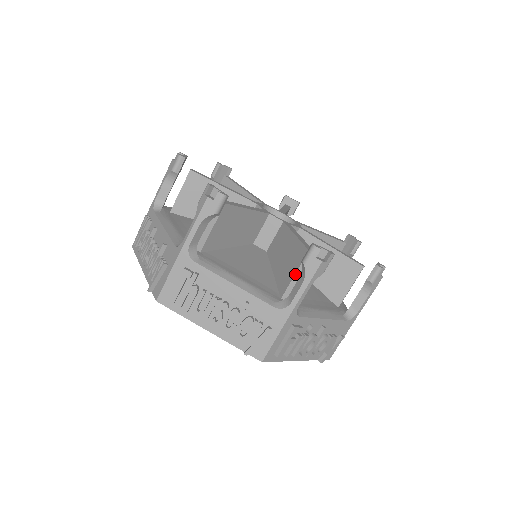
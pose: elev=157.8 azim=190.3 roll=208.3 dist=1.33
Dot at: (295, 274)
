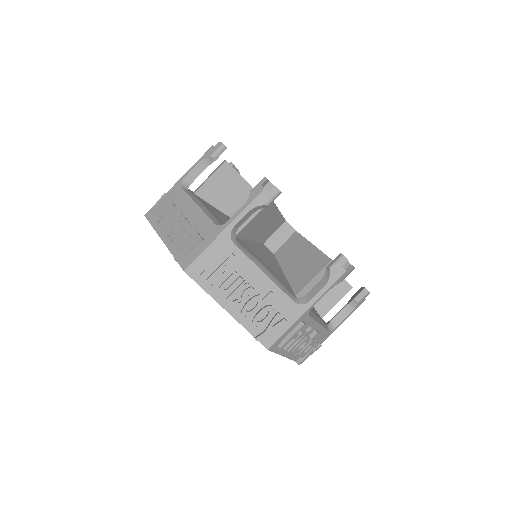
Dot at: (314, 277)
